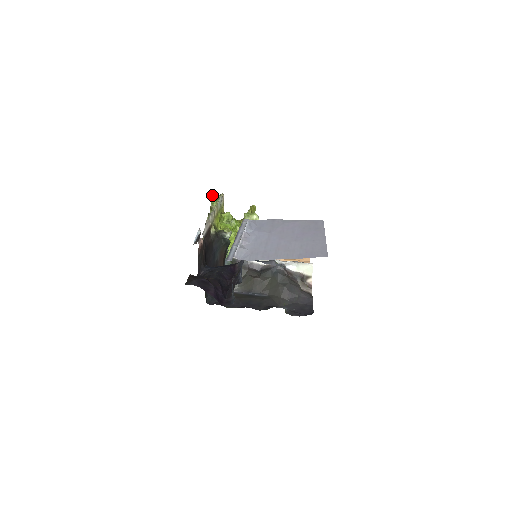
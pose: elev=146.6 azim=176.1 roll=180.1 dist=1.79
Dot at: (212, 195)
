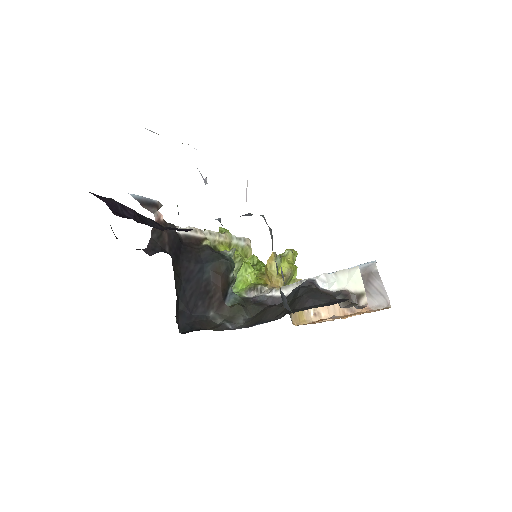
Dot at: occluded
